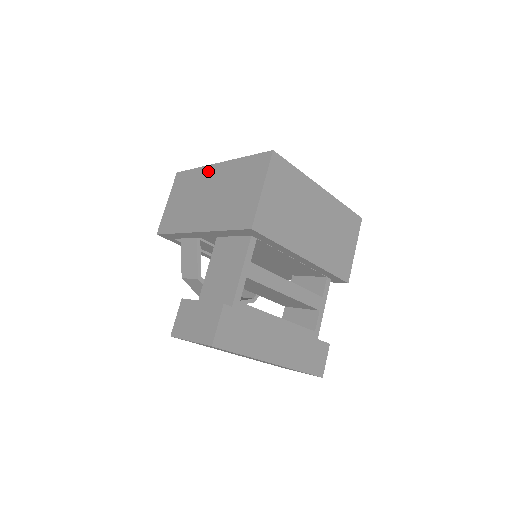
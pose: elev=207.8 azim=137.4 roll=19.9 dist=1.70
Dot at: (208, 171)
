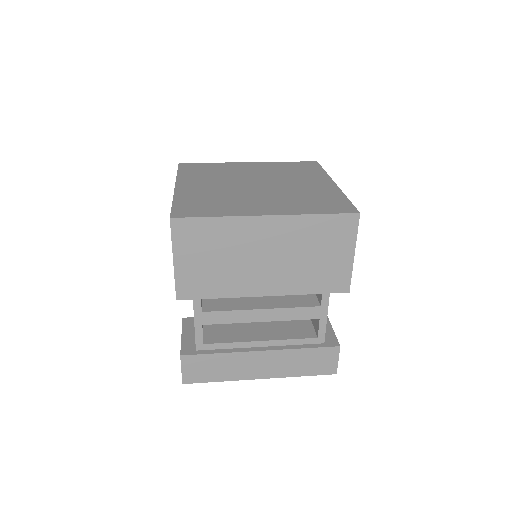
Dot at: occluded
